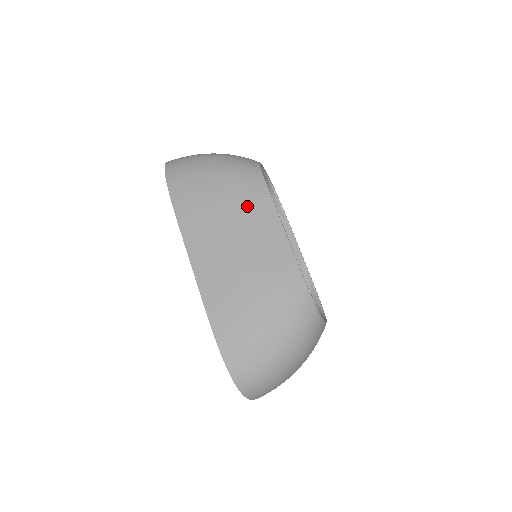
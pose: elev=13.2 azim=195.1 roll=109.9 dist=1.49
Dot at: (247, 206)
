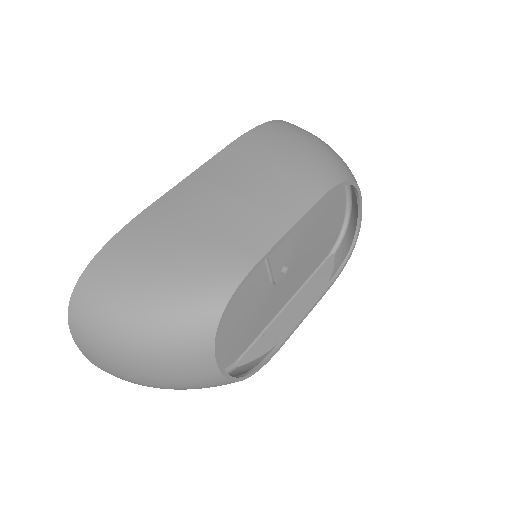
Dot at: (290, 183)
